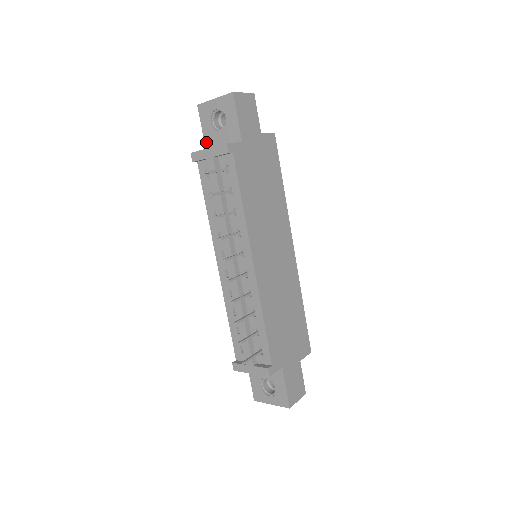
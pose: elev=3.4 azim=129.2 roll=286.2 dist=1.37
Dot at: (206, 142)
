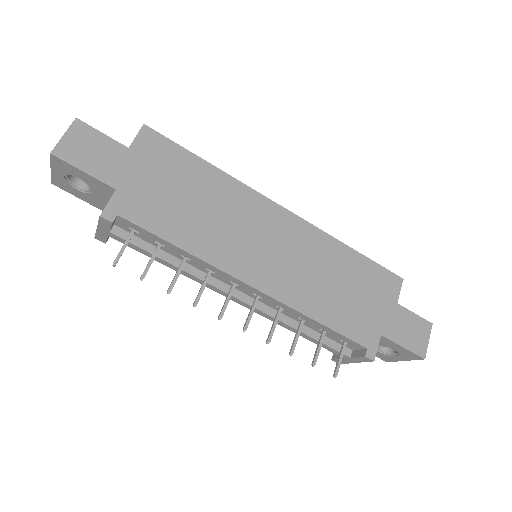
Dot at: (98, 207)
